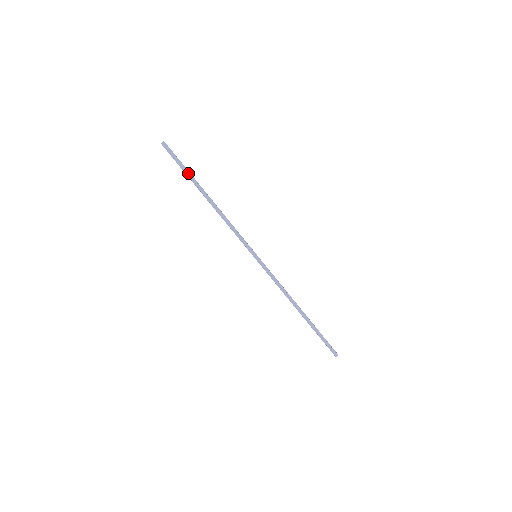
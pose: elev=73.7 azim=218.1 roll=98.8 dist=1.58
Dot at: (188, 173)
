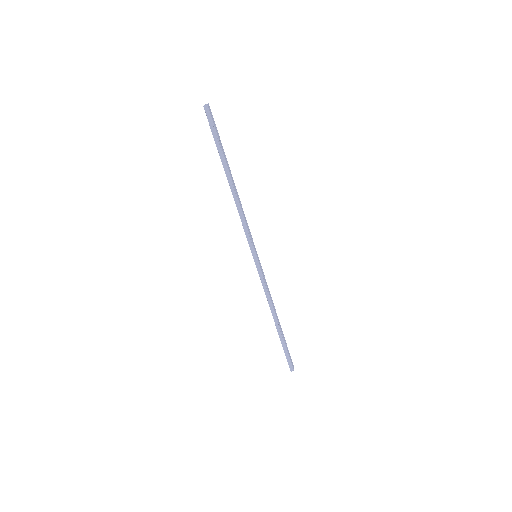
Dot at: (220, 149)
